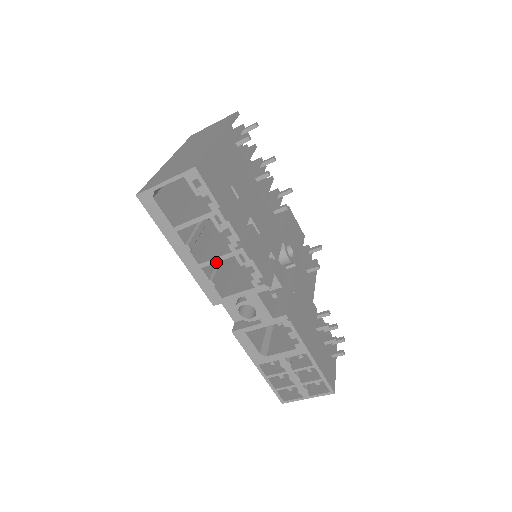
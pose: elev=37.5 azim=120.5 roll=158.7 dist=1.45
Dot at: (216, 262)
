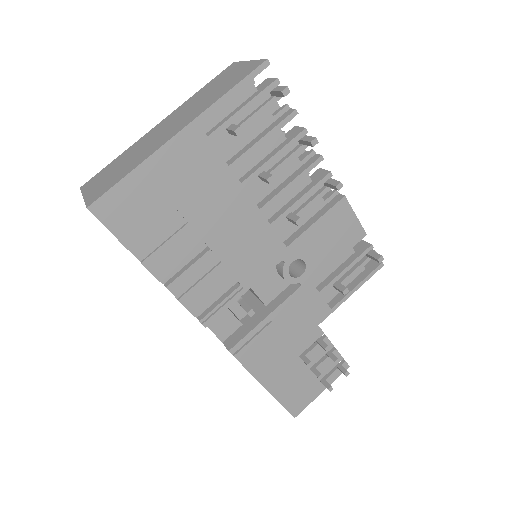
Dot at: occluded
